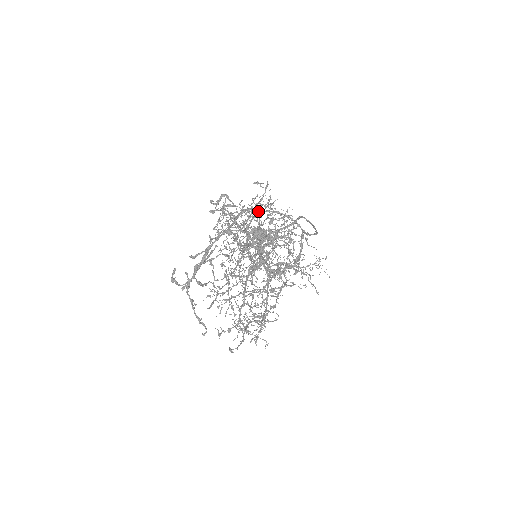
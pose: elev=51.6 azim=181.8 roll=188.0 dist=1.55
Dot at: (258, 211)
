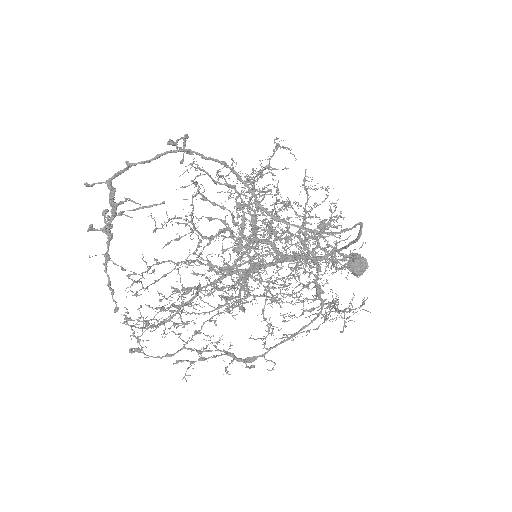
Dot at: (305, 203)
